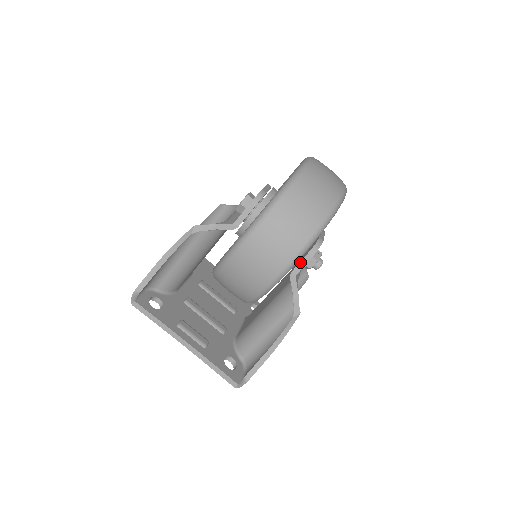
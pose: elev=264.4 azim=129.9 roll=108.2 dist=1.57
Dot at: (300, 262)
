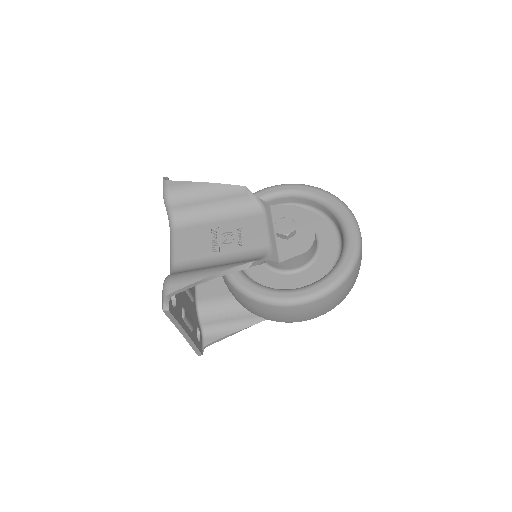
Dot at: occluded
